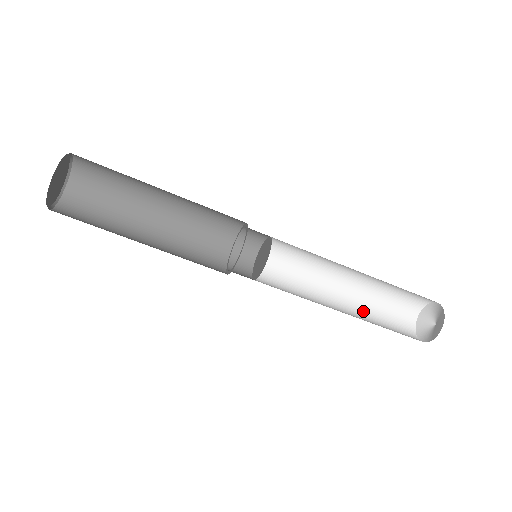
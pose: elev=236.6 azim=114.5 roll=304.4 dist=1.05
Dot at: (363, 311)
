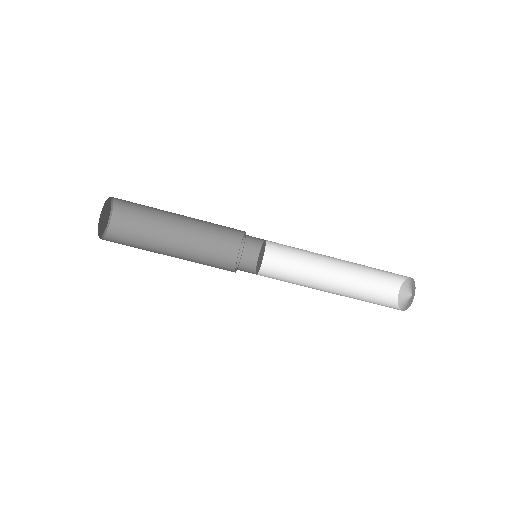
Dot at: (351, 294)
